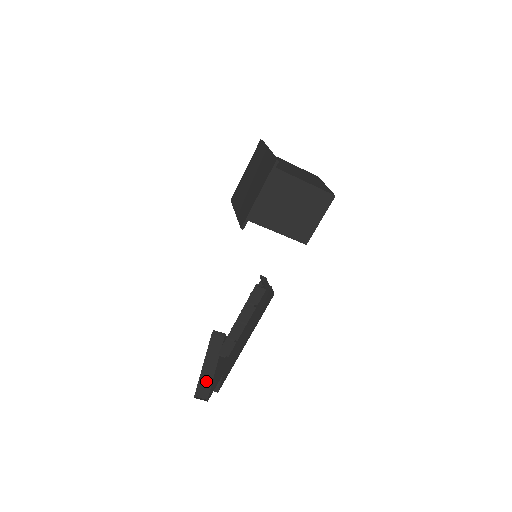
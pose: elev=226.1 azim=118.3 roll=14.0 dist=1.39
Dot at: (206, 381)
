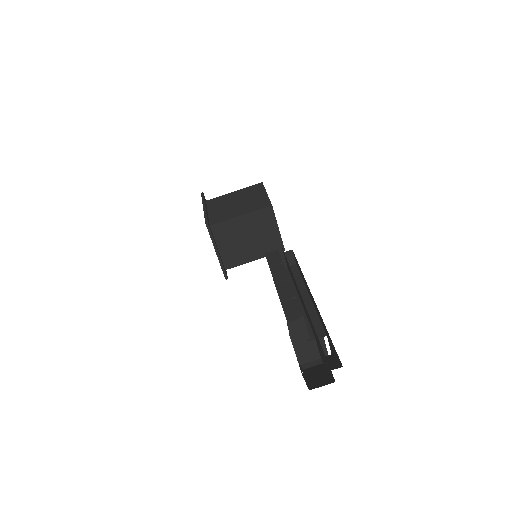
Dot at: (320, 380)
